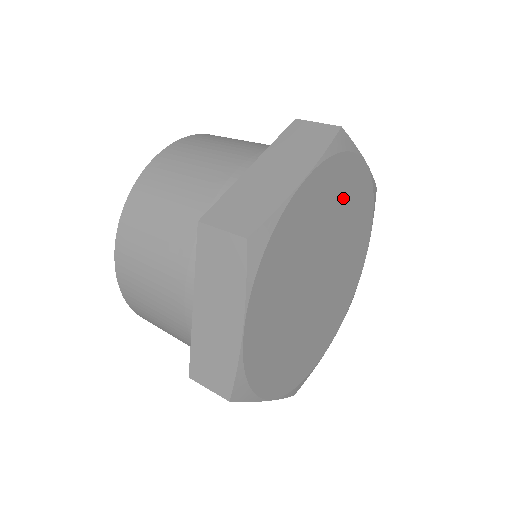
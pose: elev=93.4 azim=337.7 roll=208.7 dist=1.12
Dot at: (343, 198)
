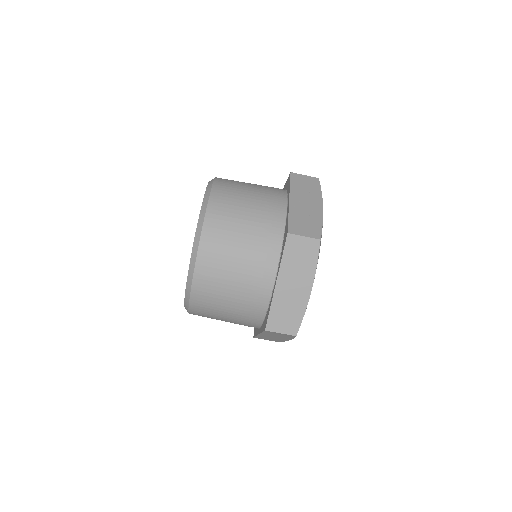
Dot at: occluded
